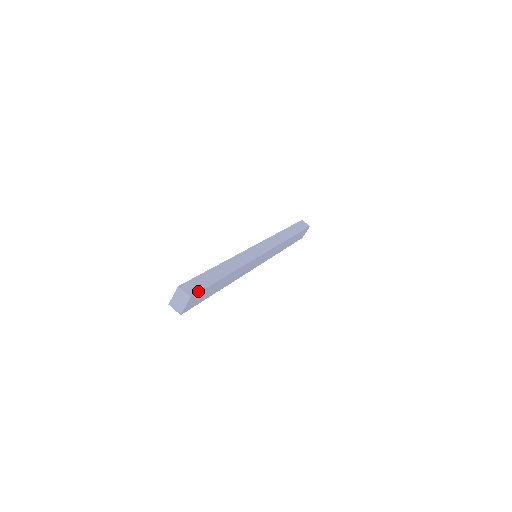
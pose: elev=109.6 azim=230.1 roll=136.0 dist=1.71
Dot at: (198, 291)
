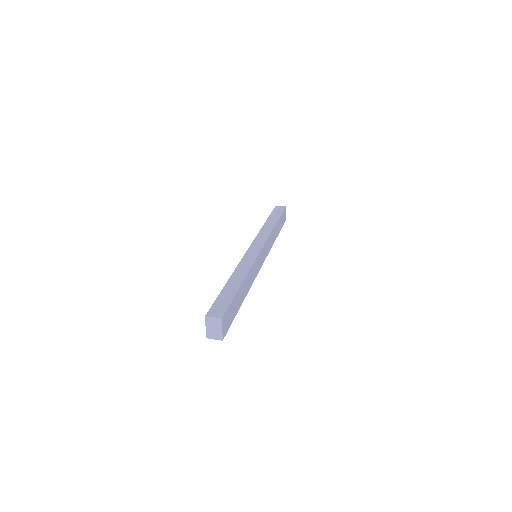
Dot at: (225, 310)
